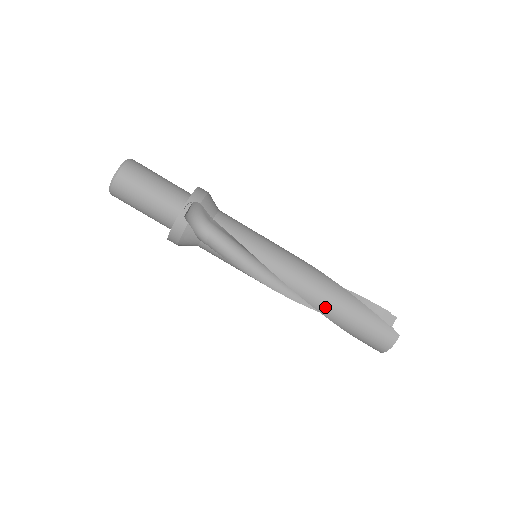
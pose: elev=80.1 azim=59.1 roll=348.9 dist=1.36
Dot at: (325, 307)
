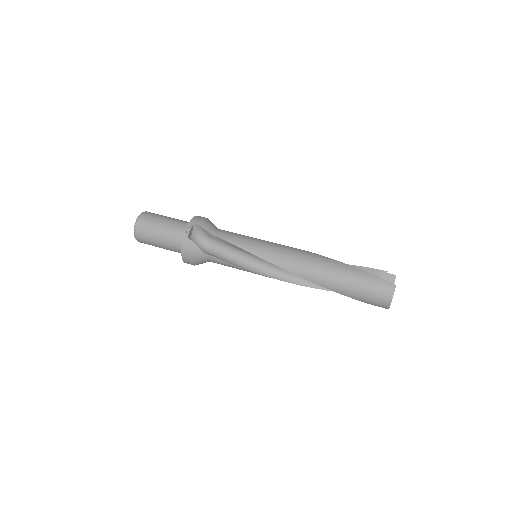
Dot at: (321, 278)
